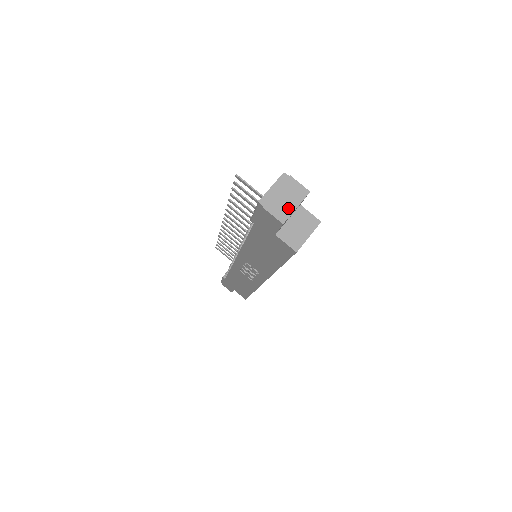
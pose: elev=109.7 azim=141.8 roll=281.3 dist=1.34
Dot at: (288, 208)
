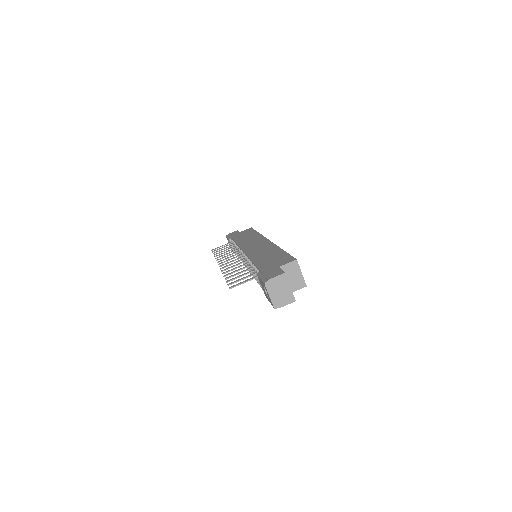
Dot at: (288, 293)
